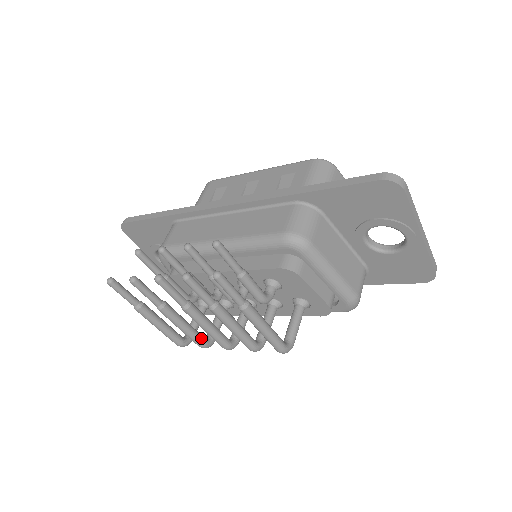
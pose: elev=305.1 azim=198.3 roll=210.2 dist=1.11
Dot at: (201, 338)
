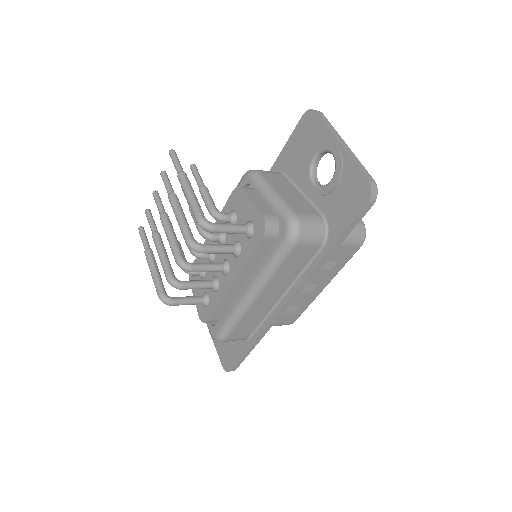
Dot at: (171, 270)
